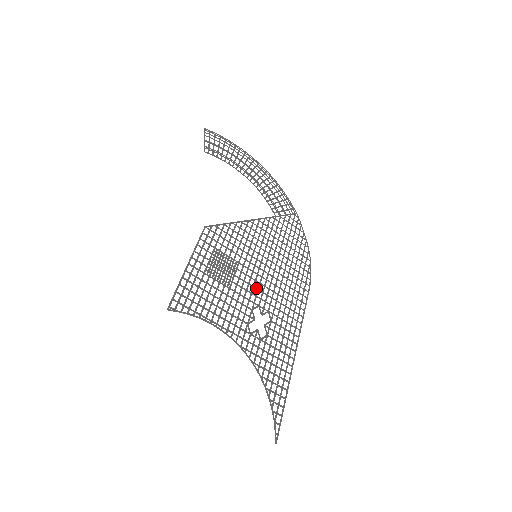
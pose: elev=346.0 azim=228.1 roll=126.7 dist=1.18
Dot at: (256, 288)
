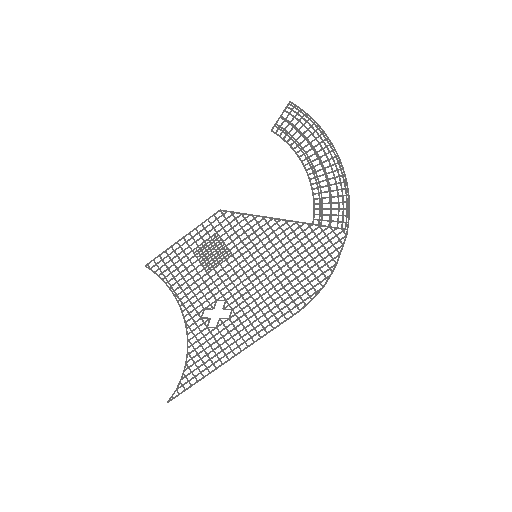
Dot at: (234, 284)
